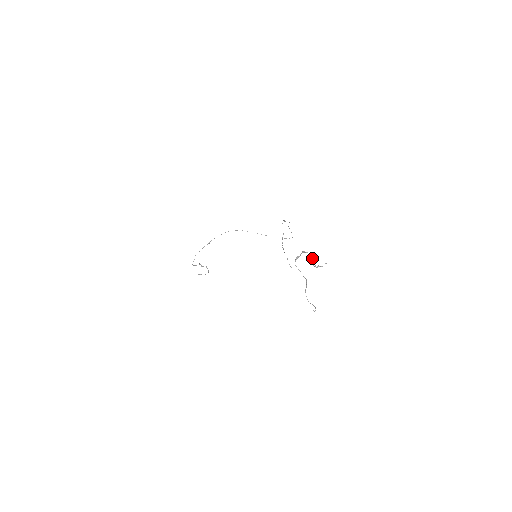
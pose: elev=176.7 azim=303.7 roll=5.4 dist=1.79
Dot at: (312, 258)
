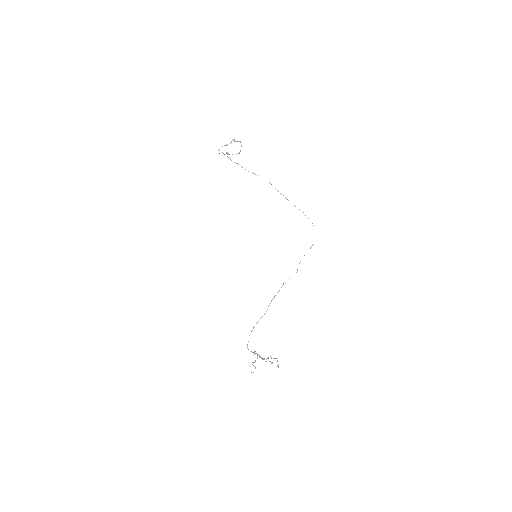
Dot at: occluded
